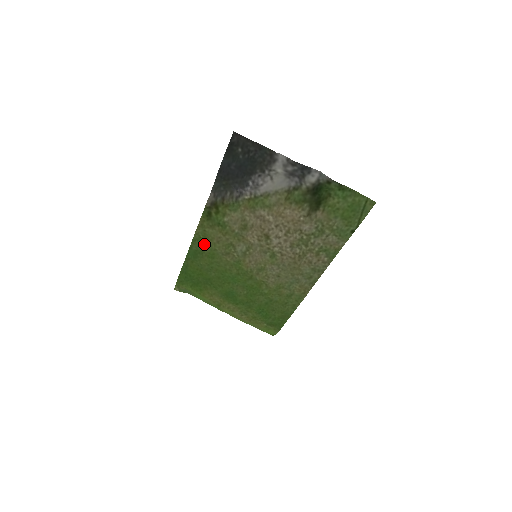
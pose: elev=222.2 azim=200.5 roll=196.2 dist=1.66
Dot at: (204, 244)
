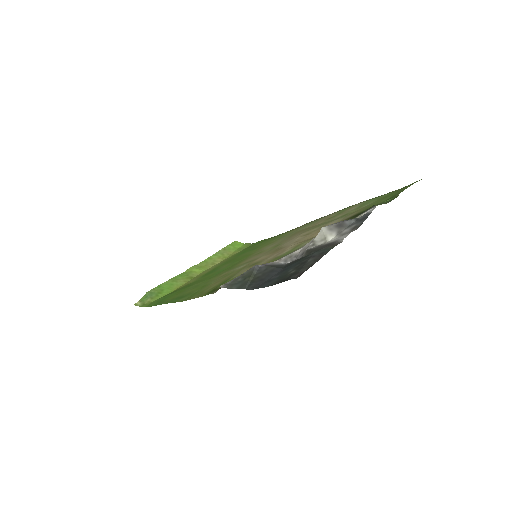
Dot at: (196, 293)
